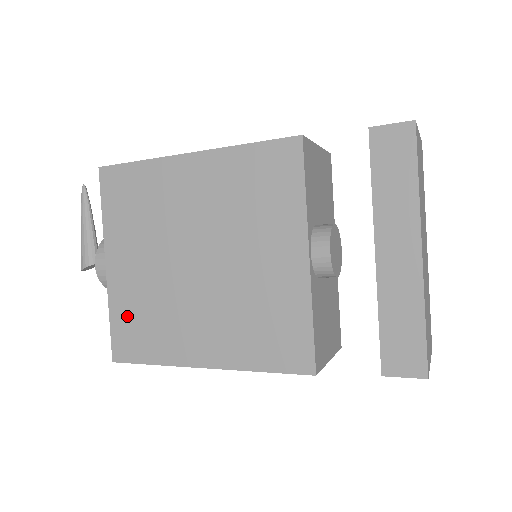
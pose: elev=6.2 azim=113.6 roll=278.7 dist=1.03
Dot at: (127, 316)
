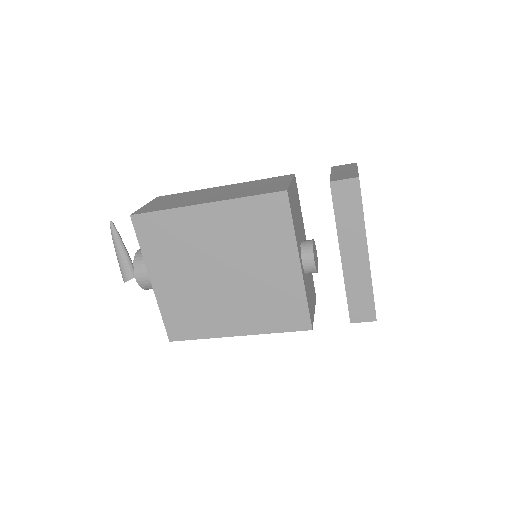
Dot at: (175, 312)
